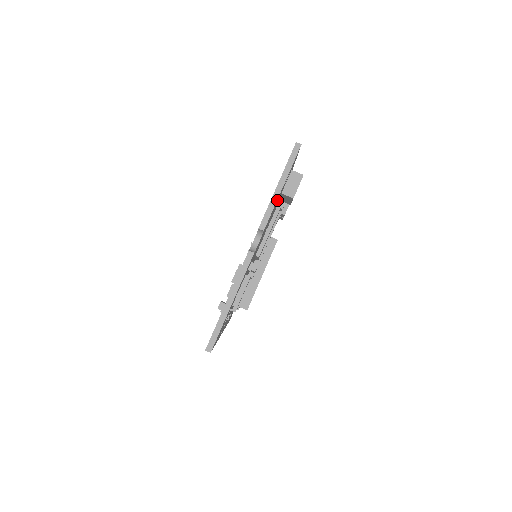
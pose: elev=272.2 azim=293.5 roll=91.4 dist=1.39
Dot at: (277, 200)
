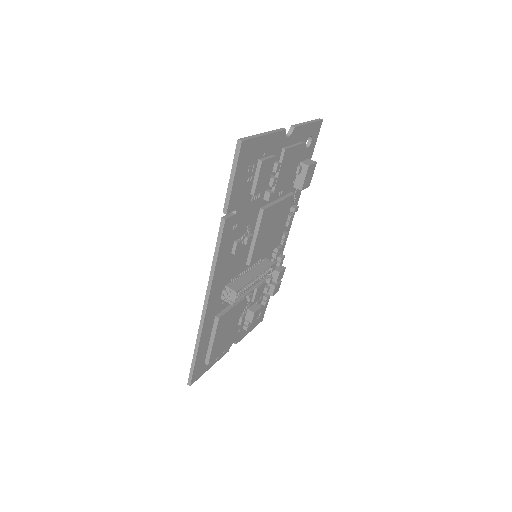
Dot at: (303, 135)
